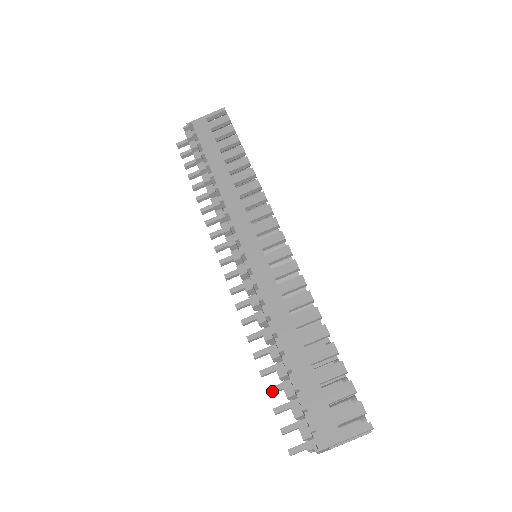
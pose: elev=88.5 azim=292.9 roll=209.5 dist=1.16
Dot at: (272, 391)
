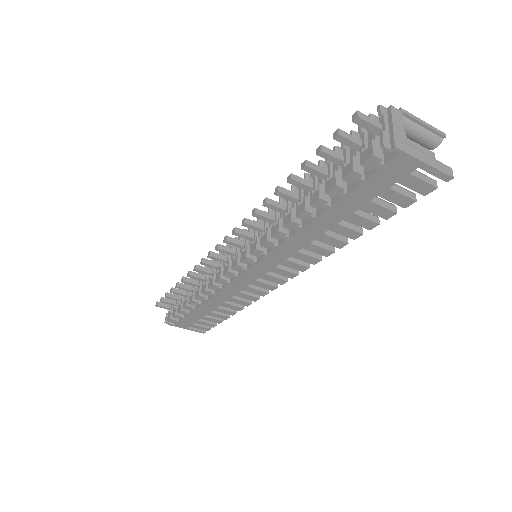
Dot at: occluded
